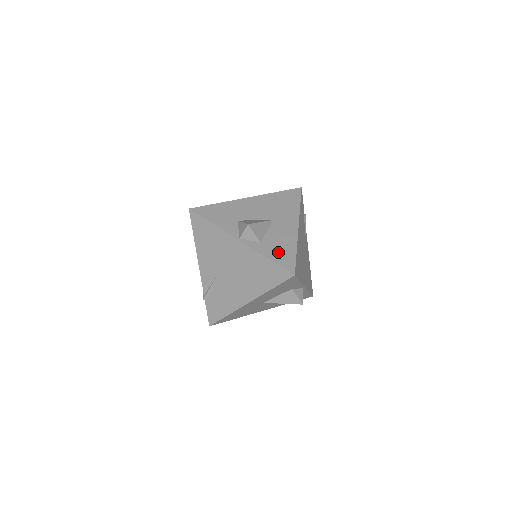
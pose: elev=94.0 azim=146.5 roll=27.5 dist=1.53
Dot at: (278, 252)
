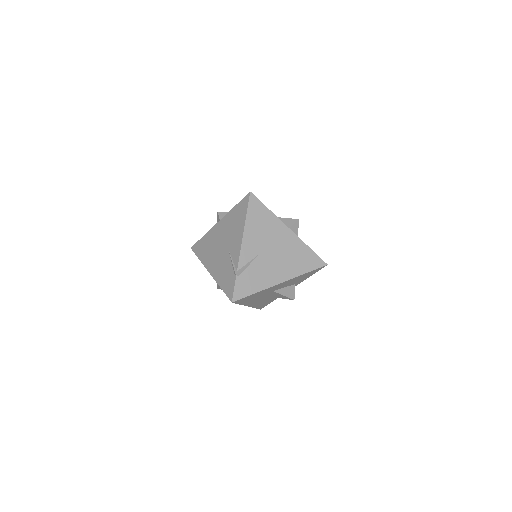
Dot at: occluded
